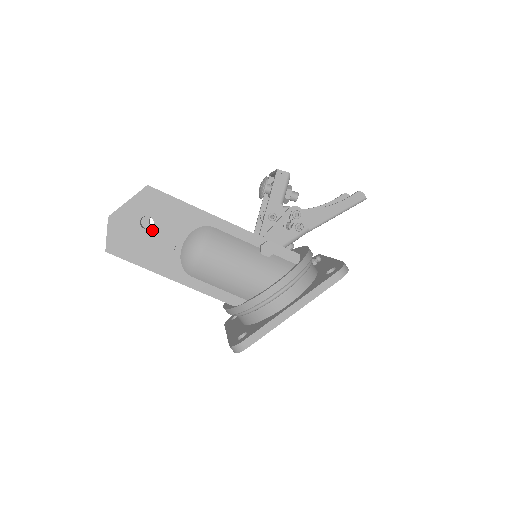
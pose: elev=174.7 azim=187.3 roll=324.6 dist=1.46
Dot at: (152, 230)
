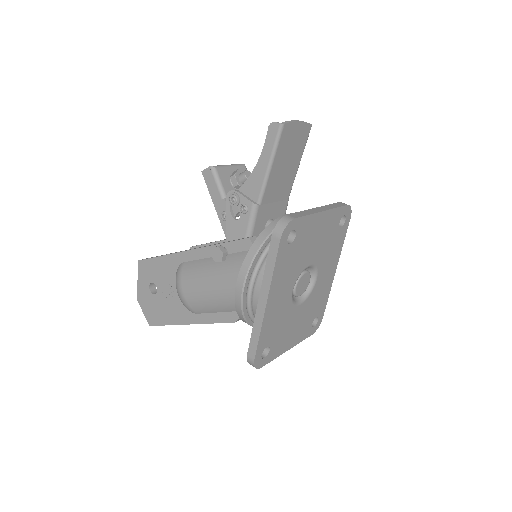
Dot at: (158, 292)
